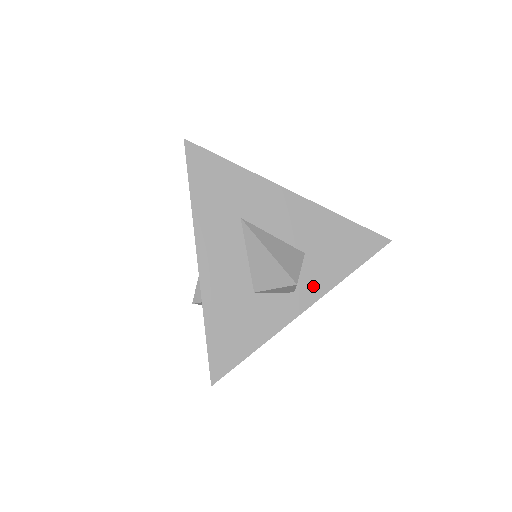
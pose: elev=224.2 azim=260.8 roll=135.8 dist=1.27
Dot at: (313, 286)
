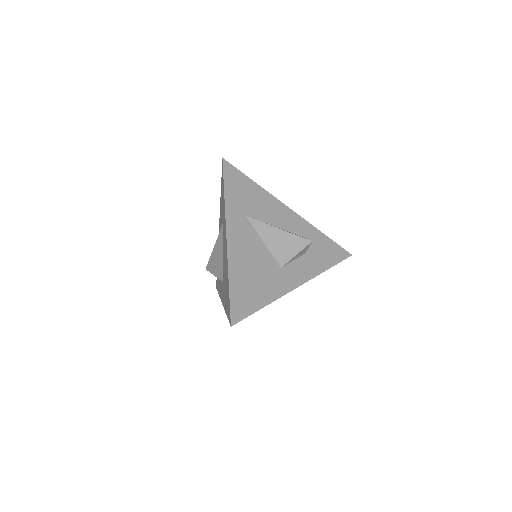
Dot at: occluded
